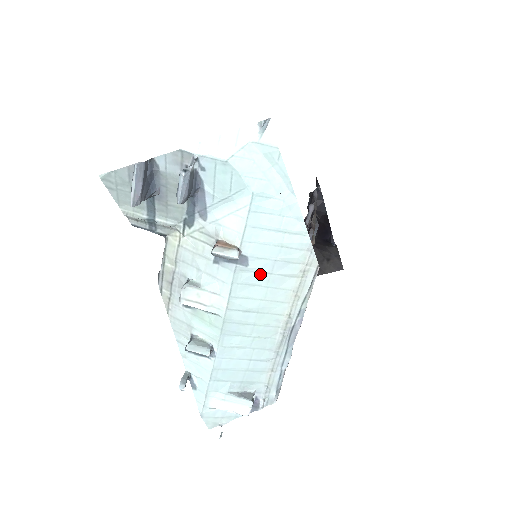
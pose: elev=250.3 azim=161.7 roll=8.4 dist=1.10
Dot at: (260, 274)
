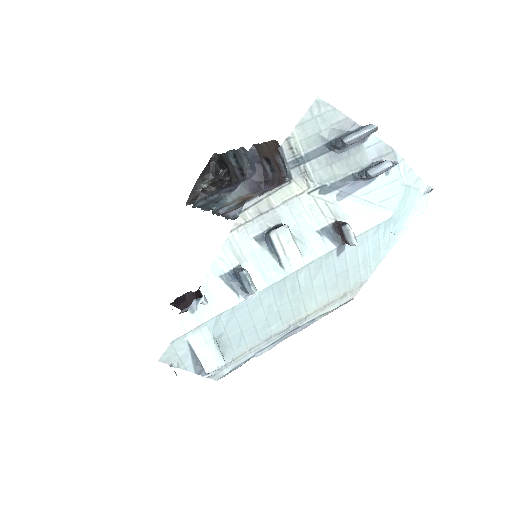
Dot at: (333, 269)
